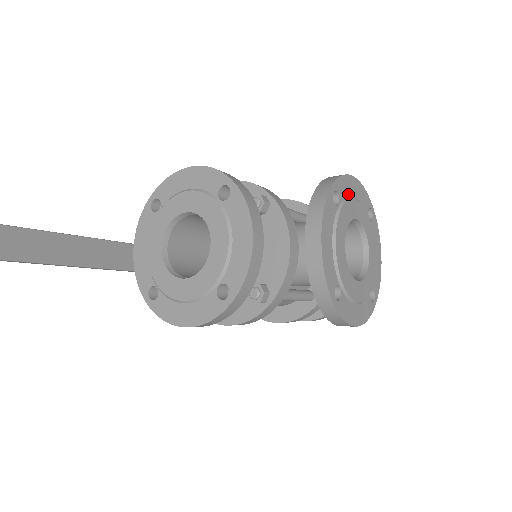
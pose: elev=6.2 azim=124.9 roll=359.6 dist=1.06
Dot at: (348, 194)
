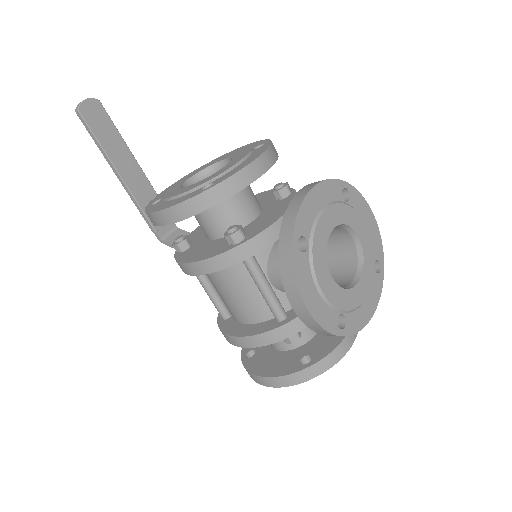
Dot at: (361, 214)
